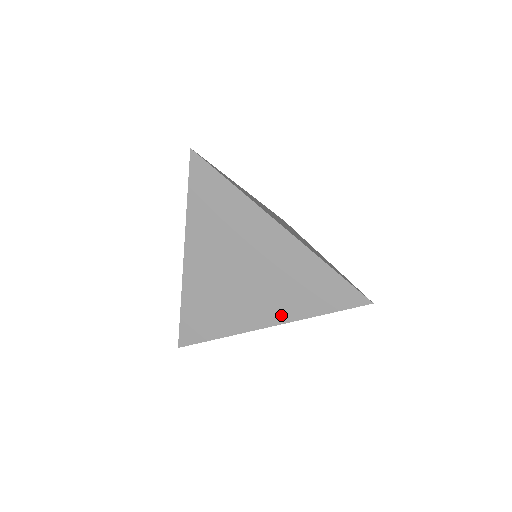
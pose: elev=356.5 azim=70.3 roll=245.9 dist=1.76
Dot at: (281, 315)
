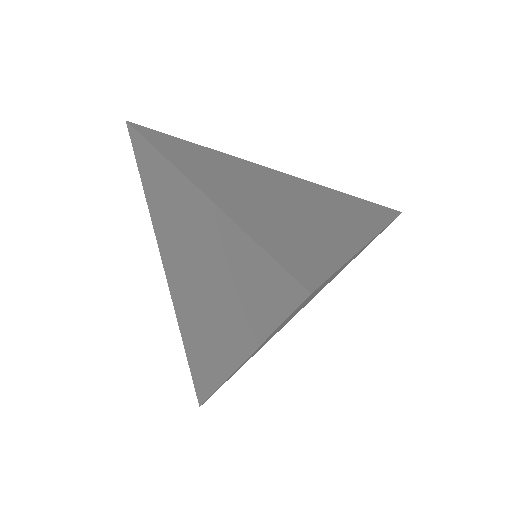
Dot at: (237, 345)
